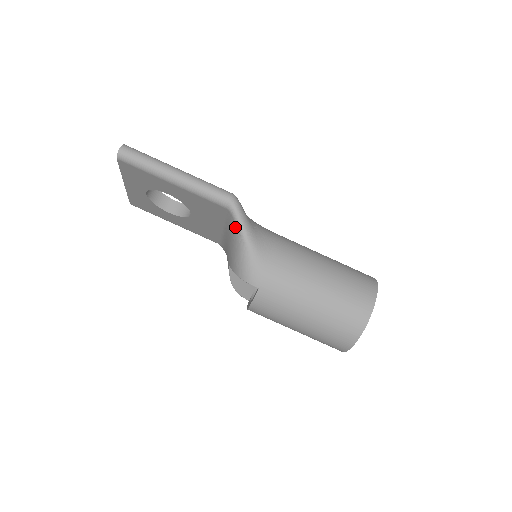
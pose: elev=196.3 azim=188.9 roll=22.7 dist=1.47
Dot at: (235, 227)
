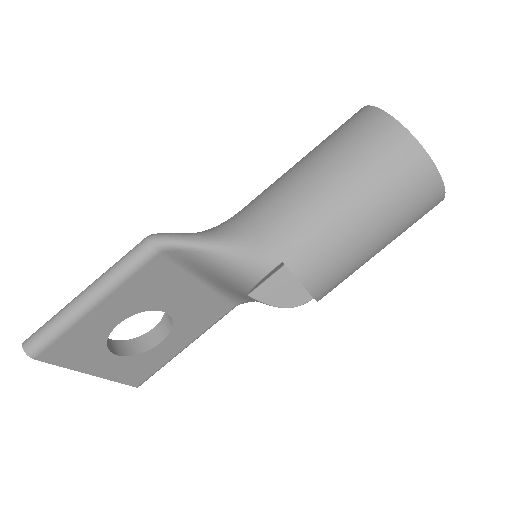
Dot at: (188, 254)
